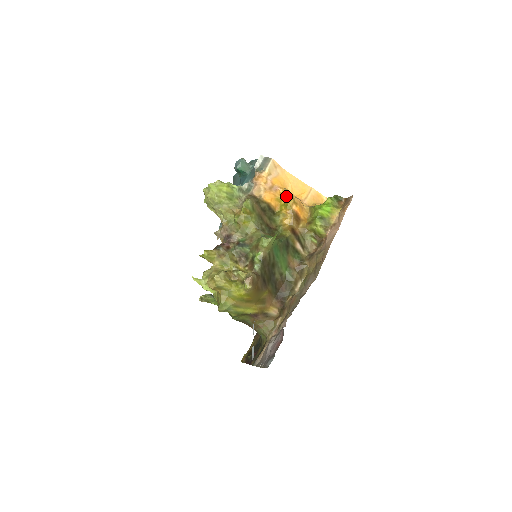
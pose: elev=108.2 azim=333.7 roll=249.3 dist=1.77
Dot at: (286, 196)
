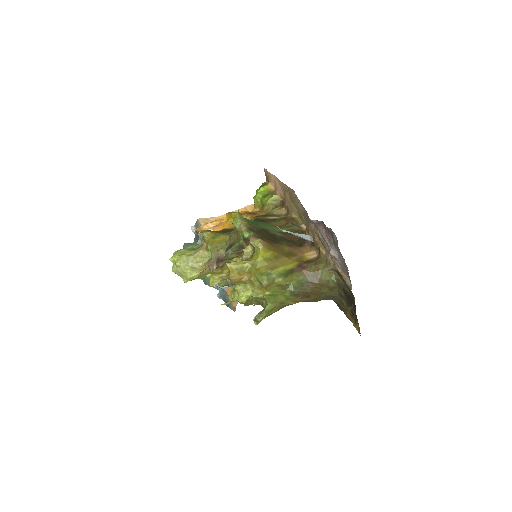
Dot at: (229, 215)
